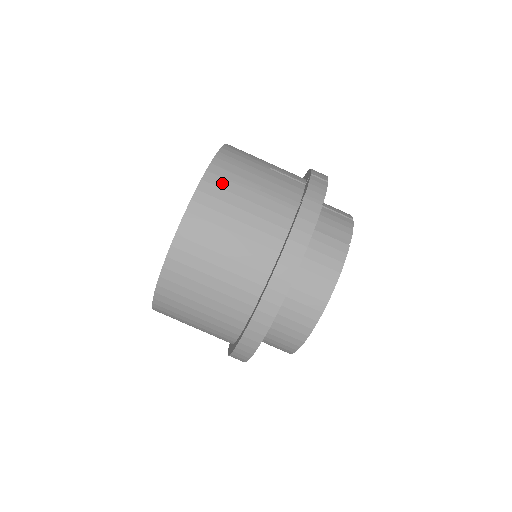
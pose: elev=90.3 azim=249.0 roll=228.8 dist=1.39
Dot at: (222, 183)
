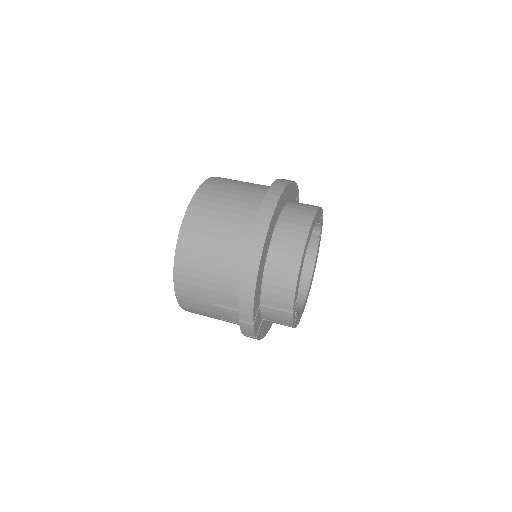
Dot at: occluded
